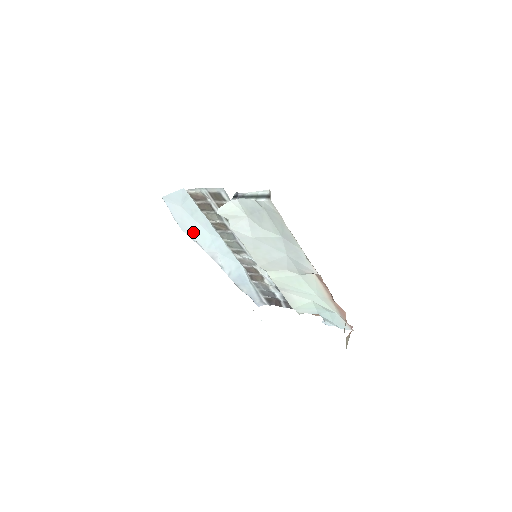
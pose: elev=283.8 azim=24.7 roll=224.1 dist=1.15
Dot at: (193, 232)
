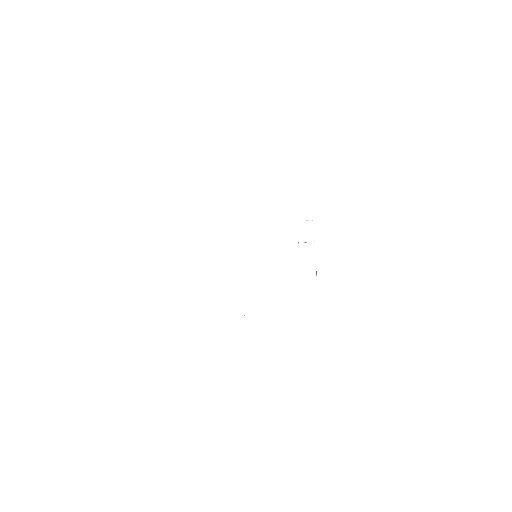
Dot at: occluded
